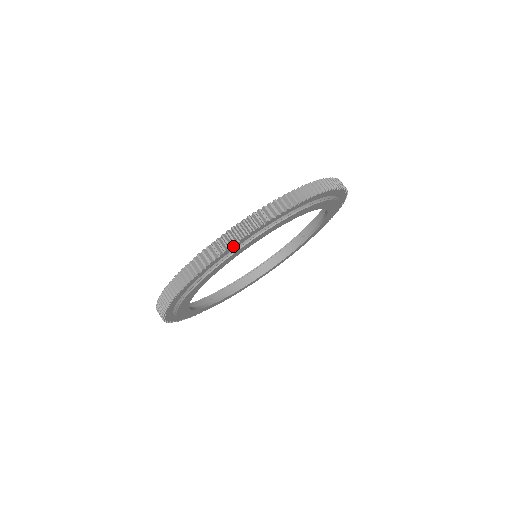
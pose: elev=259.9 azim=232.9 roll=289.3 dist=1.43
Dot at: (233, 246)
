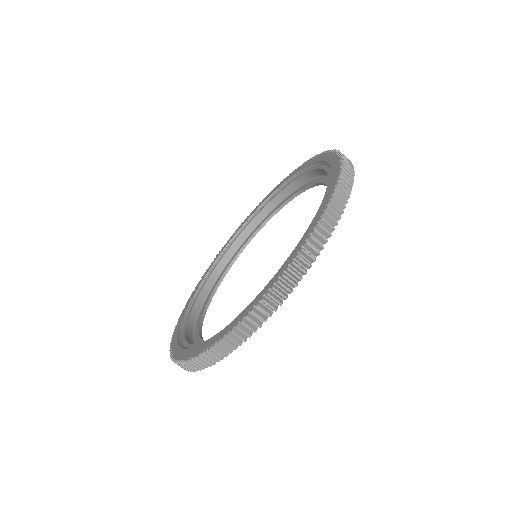
Dot at: (291, 289)
